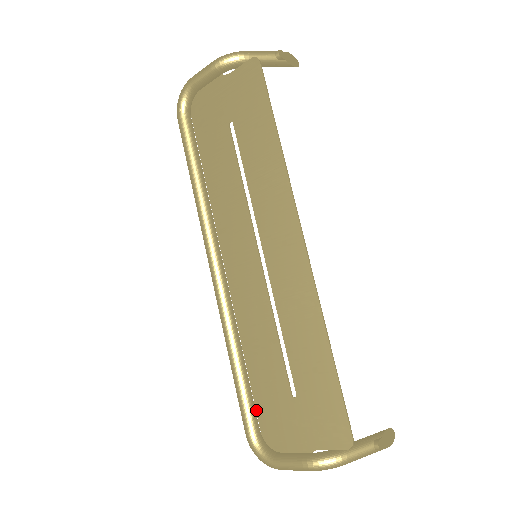
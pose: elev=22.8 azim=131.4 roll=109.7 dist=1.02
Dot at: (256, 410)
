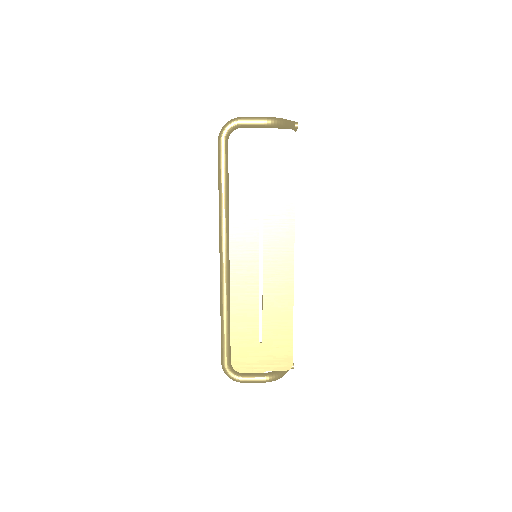
Dot at: occluded
